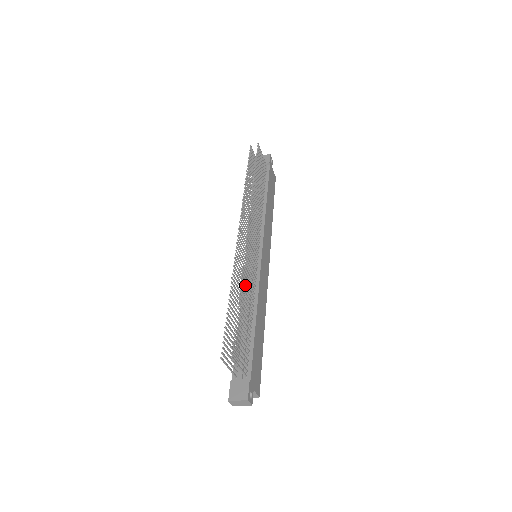
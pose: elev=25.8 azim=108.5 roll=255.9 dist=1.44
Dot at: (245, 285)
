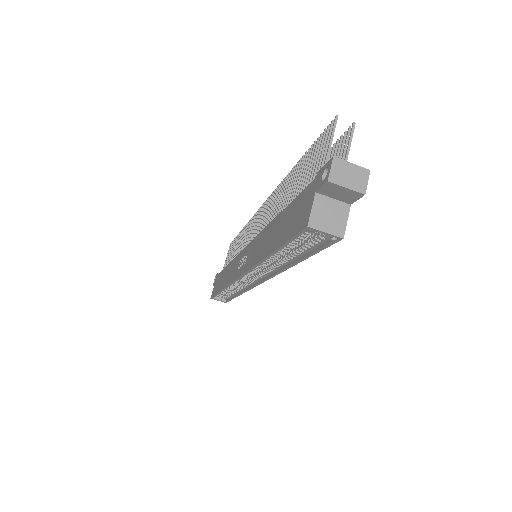
Dot at: occluded
